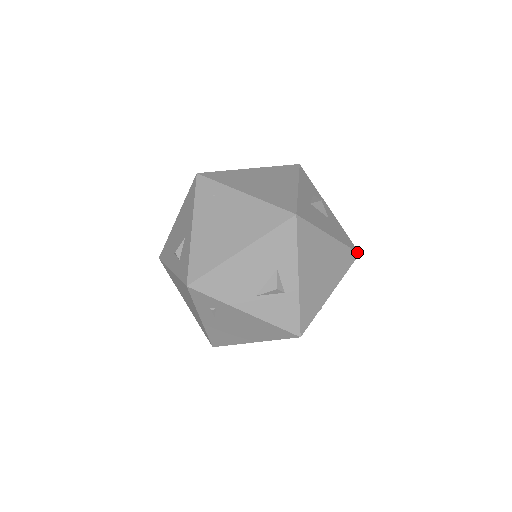
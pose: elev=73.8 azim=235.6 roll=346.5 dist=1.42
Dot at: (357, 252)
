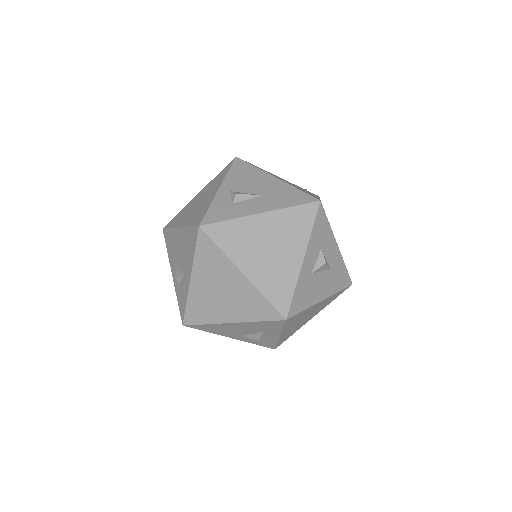
Dot at: (350, 285)
